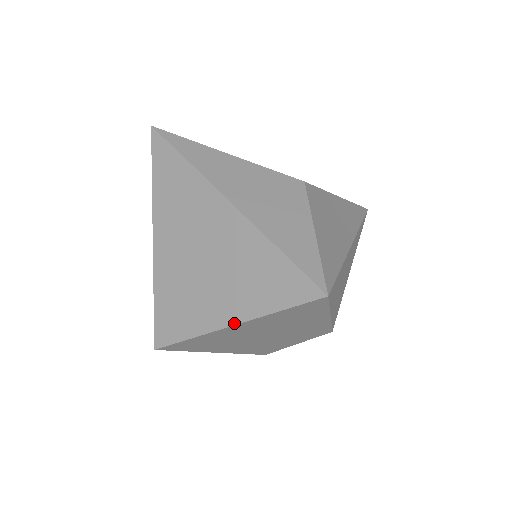
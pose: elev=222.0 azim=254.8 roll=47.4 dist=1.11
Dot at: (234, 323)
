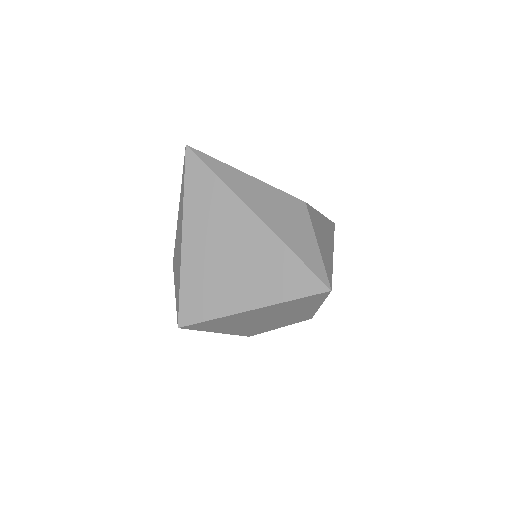
Dot at: (253, 308)
